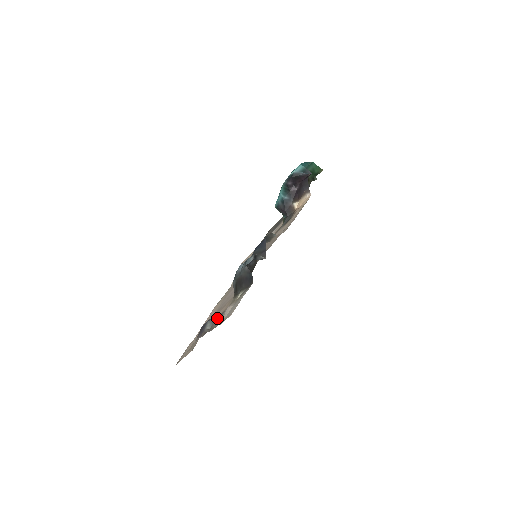
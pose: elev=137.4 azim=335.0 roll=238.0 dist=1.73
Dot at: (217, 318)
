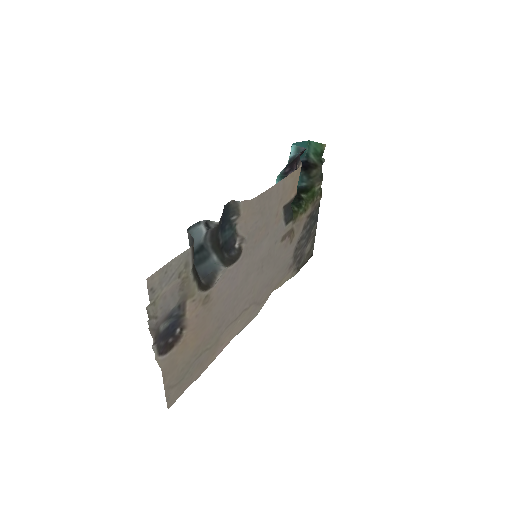
Dot at: (172, 312)
